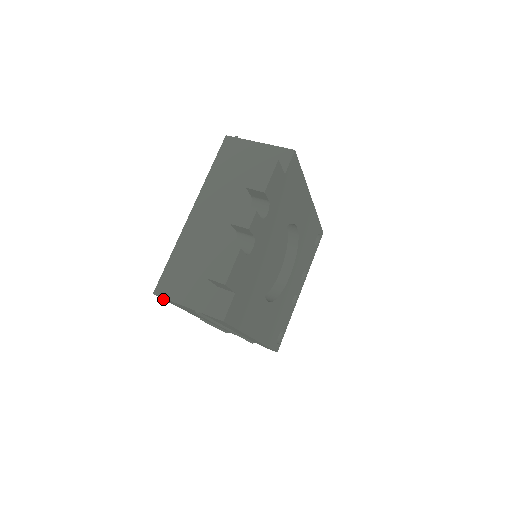
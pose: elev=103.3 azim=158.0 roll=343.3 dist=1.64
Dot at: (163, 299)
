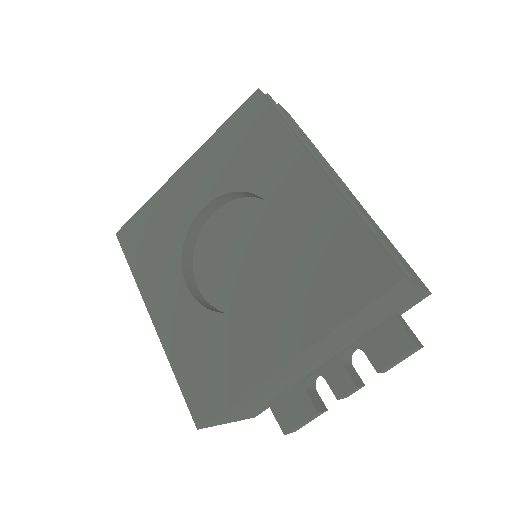
Dot at: (187, 403)
